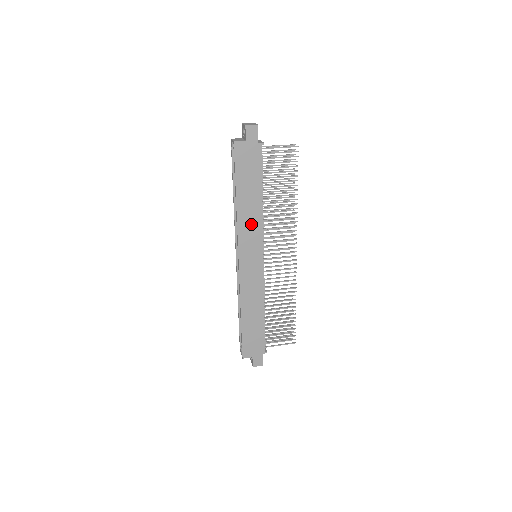
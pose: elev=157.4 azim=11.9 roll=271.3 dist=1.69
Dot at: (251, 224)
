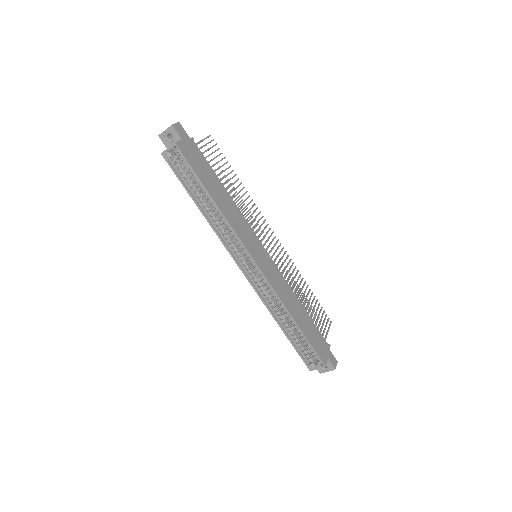
Dot at: (237, 220)
